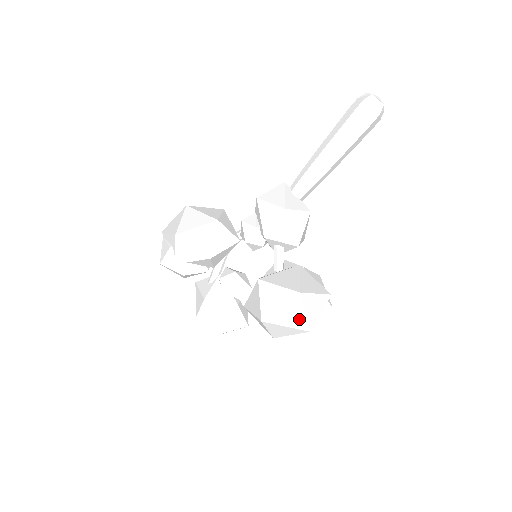
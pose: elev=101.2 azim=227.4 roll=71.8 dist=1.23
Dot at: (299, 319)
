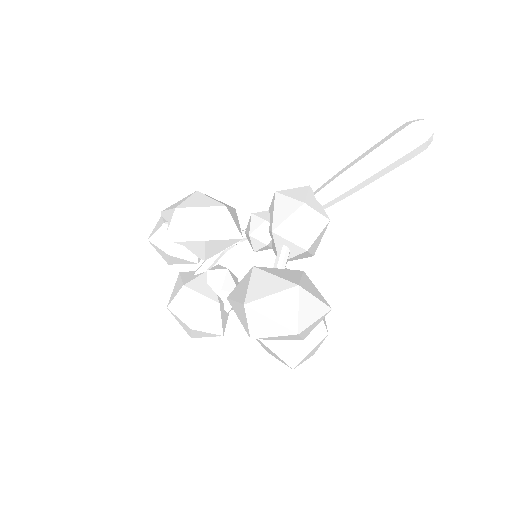
Dot at: (289, 315)
